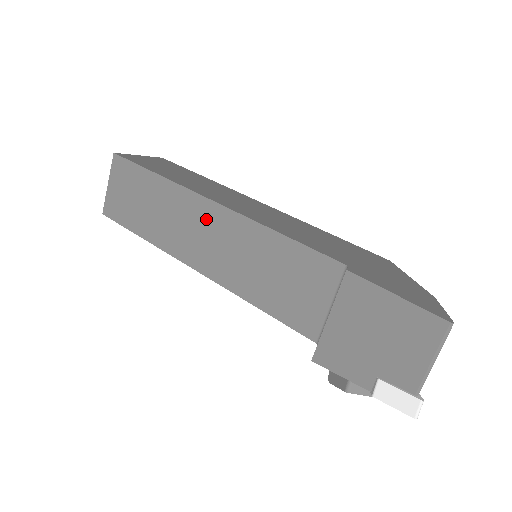
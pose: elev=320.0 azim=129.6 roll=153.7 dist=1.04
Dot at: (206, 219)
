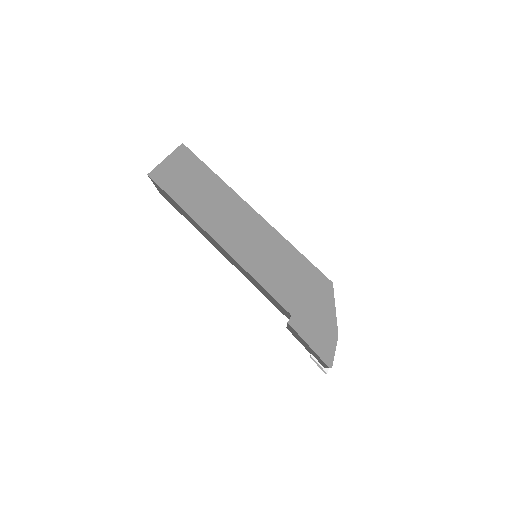
Dot at: (218, 246)
